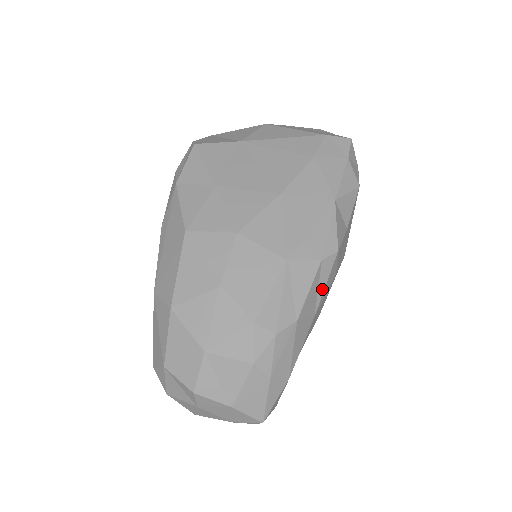
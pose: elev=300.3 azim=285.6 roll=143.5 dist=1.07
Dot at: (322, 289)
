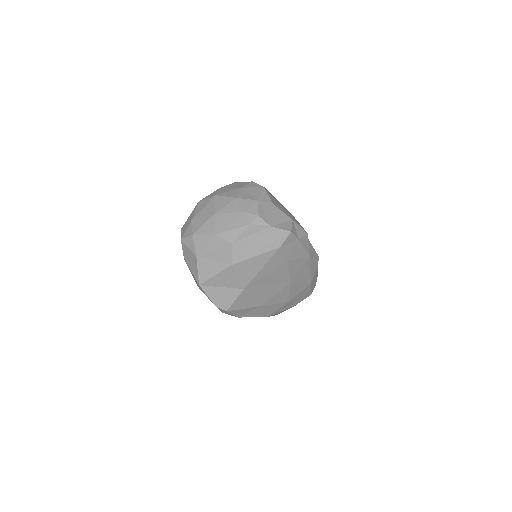
Dot at: occluded
